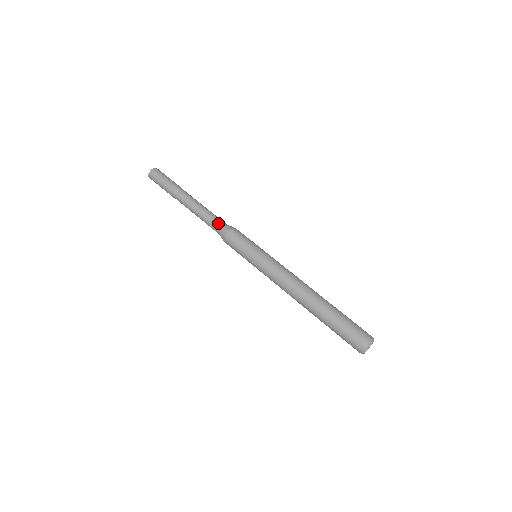
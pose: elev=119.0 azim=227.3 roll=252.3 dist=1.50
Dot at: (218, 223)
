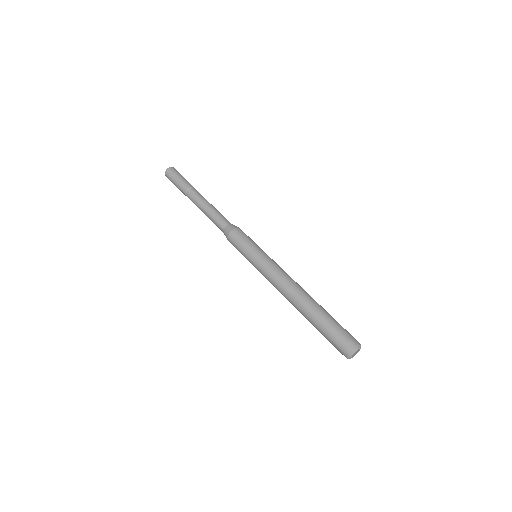
Dot at: (220, 225)
